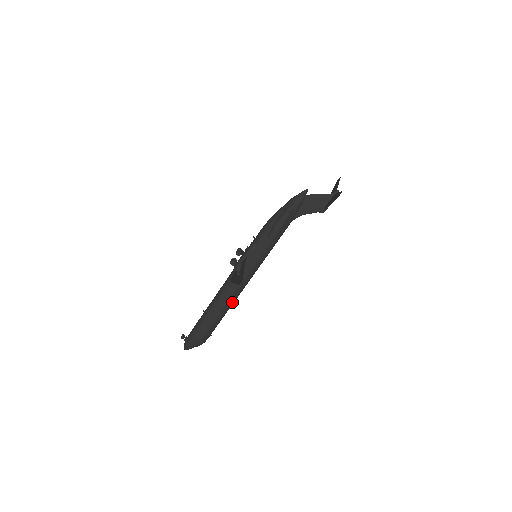
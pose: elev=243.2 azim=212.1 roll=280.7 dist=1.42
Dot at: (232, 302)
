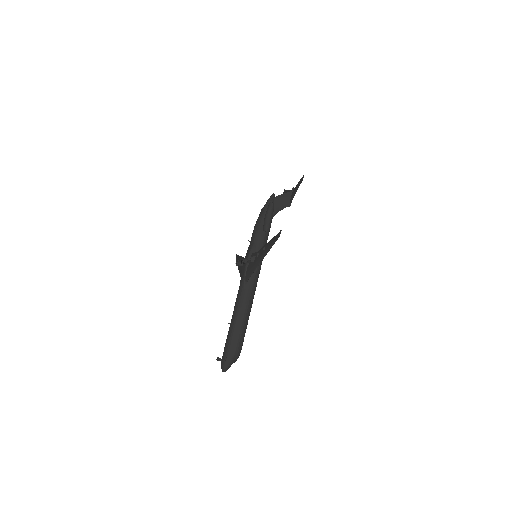
Dot at: (252, 302)
